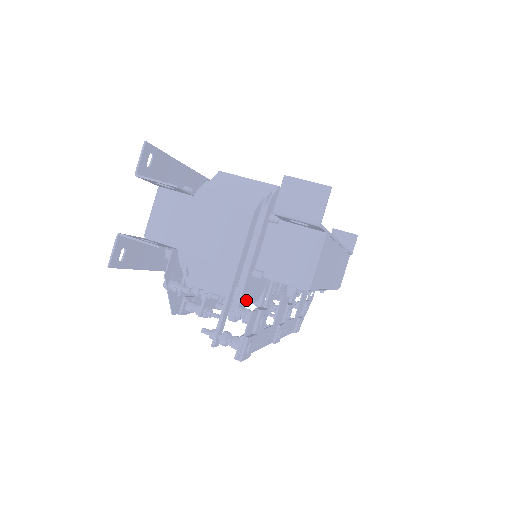
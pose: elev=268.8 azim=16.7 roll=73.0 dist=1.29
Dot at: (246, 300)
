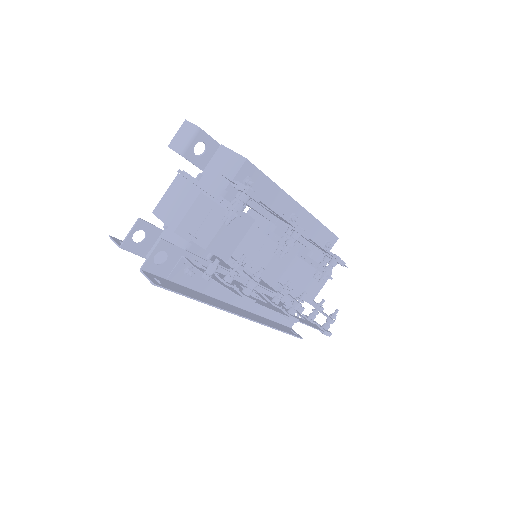
Dot at: occluded
